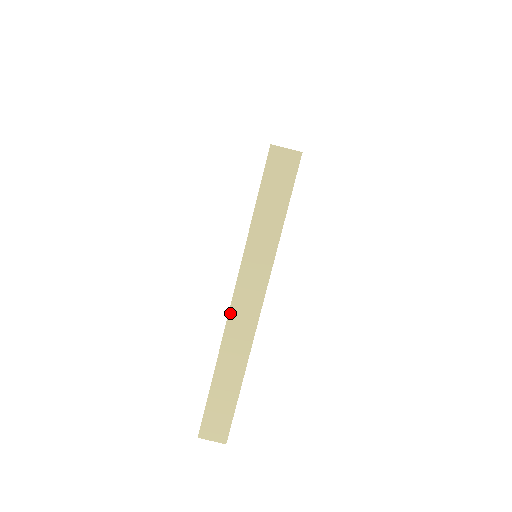
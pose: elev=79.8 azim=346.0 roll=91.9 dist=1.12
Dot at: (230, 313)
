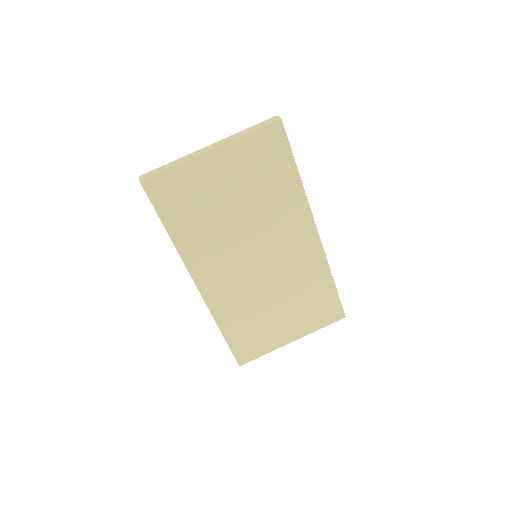
Dot at: (202, 149)
